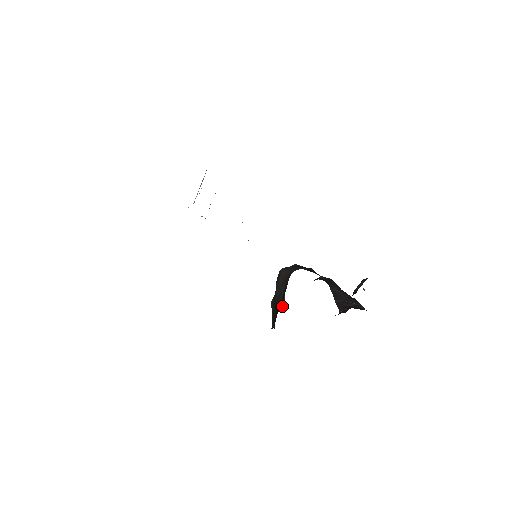
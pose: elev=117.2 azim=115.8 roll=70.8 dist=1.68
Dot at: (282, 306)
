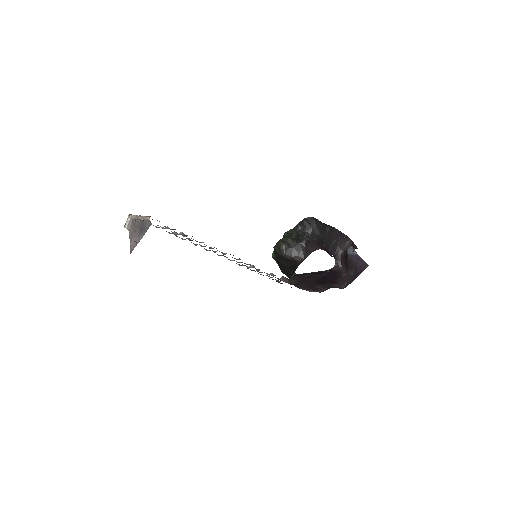
Dot at: (294, 275)
